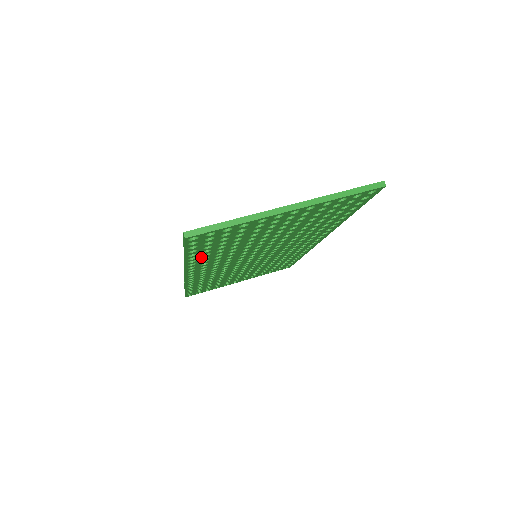
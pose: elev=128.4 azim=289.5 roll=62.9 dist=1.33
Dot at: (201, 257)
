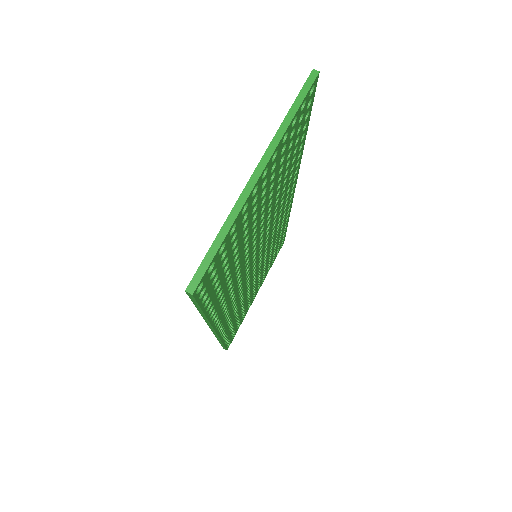
Dot at: (217, 301)
